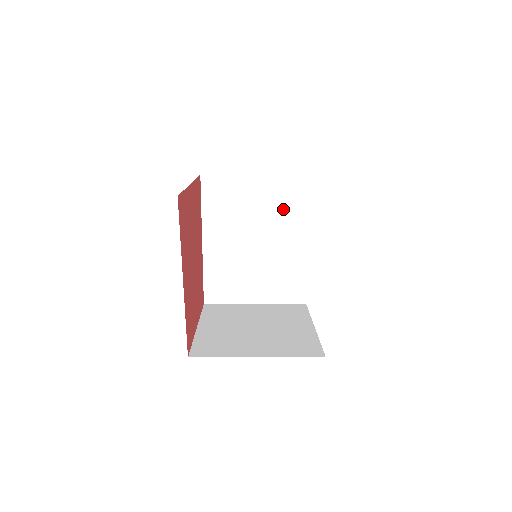
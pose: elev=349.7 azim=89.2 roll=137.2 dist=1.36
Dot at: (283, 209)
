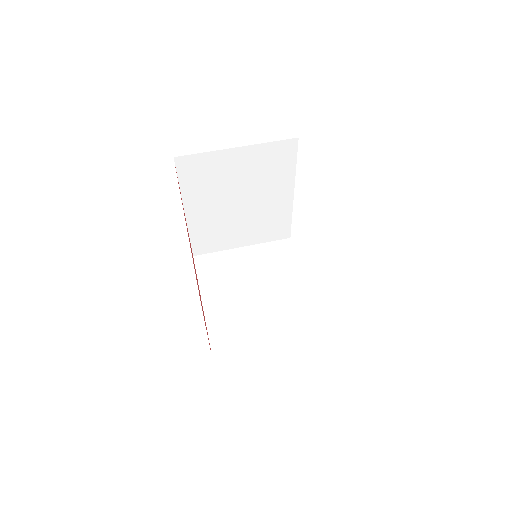
Dot at: (269, 172)
